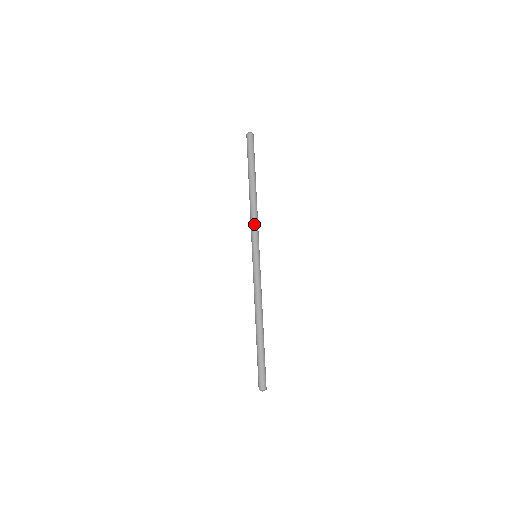
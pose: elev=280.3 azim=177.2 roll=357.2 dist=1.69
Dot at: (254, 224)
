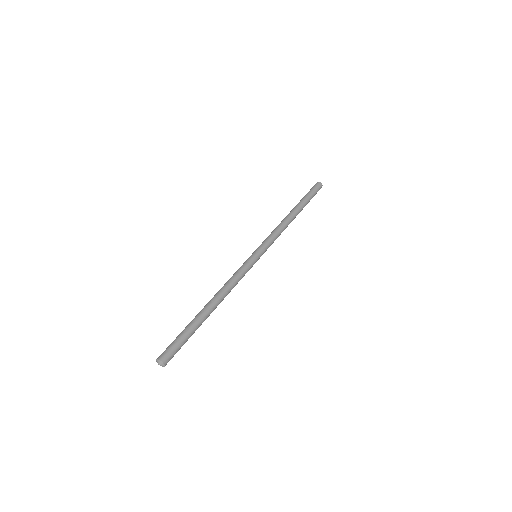
Dot at: (271, 233)
